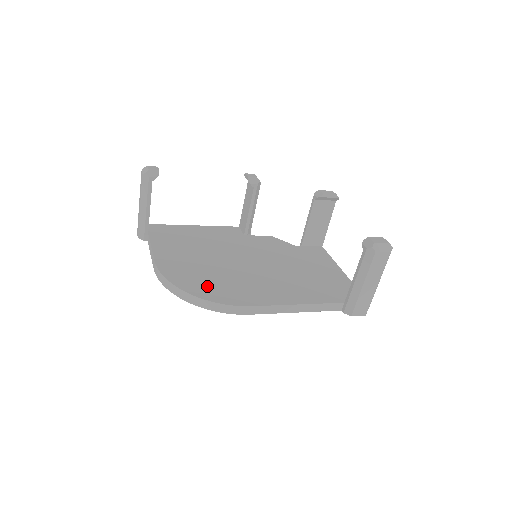
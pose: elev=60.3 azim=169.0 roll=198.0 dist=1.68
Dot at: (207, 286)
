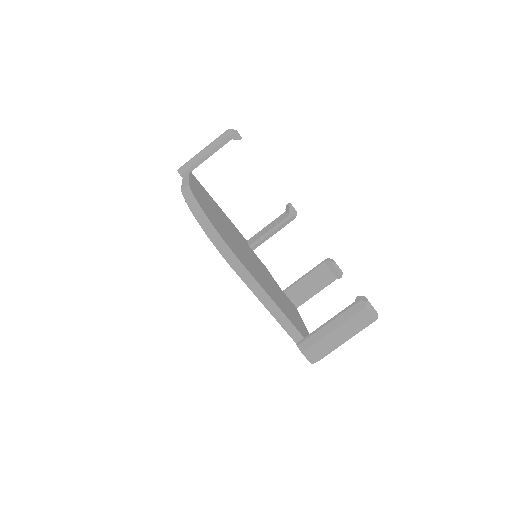
Dot at: (218, 226)
